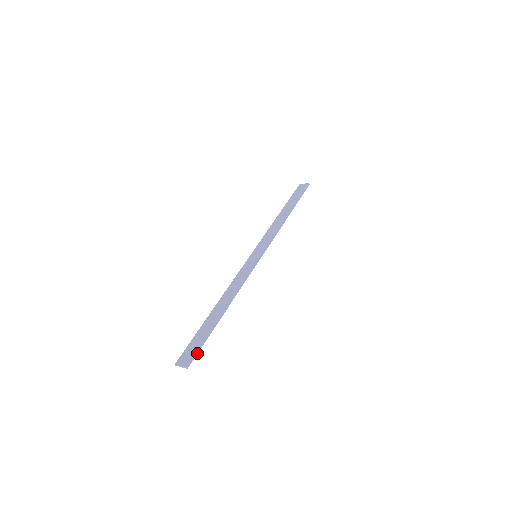
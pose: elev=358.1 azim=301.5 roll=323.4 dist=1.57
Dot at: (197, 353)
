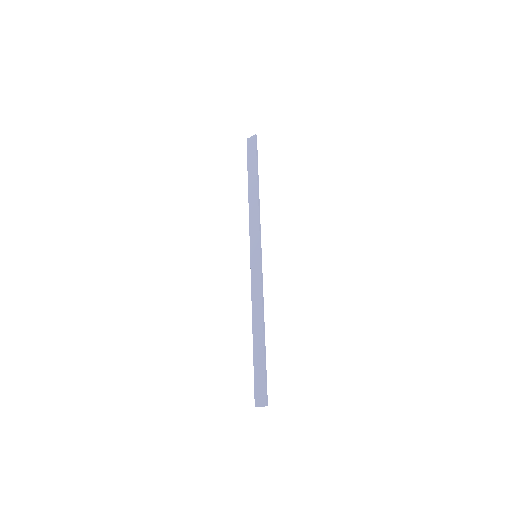
Dot at: (266, 388)
